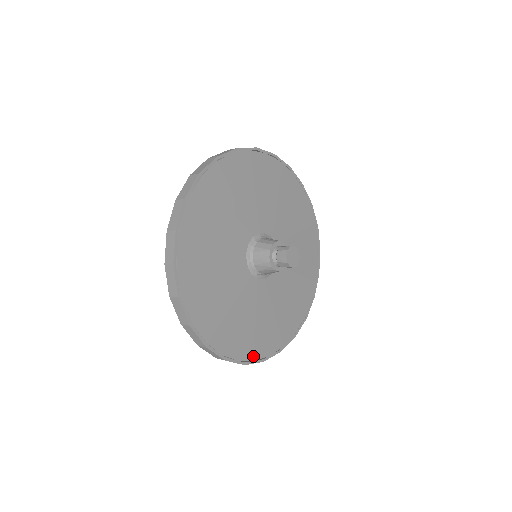
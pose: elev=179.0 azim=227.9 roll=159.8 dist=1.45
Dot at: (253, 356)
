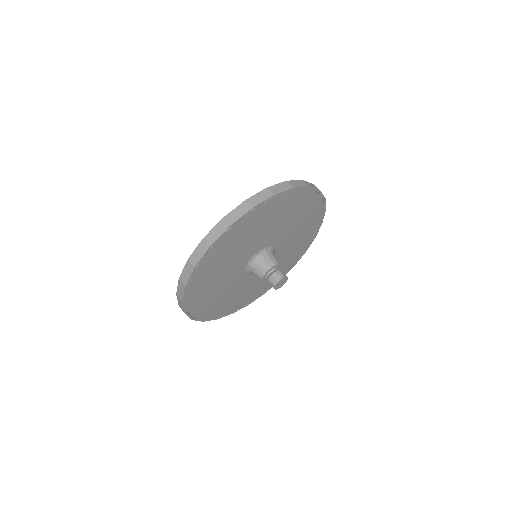
Dot at: (201, 316)
